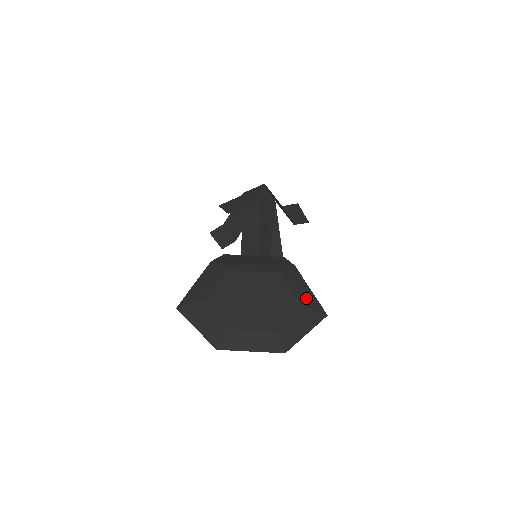
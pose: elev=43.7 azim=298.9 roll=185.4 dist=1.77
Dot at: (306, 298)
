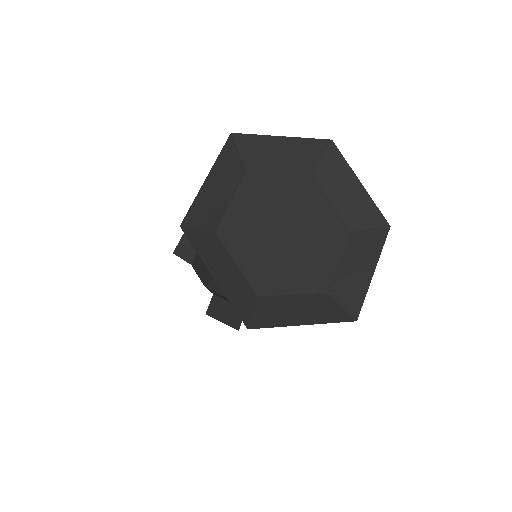
Dot at: (350, 281)
